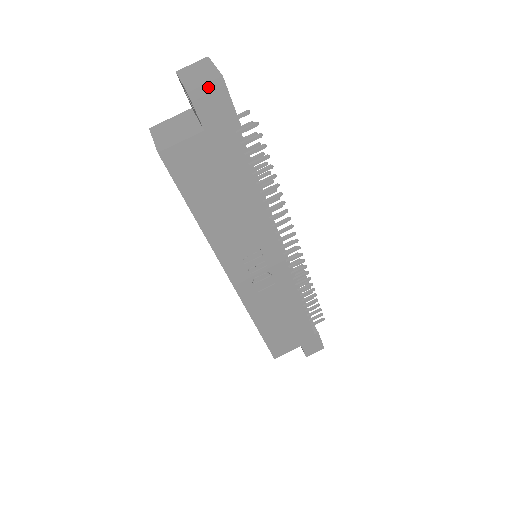
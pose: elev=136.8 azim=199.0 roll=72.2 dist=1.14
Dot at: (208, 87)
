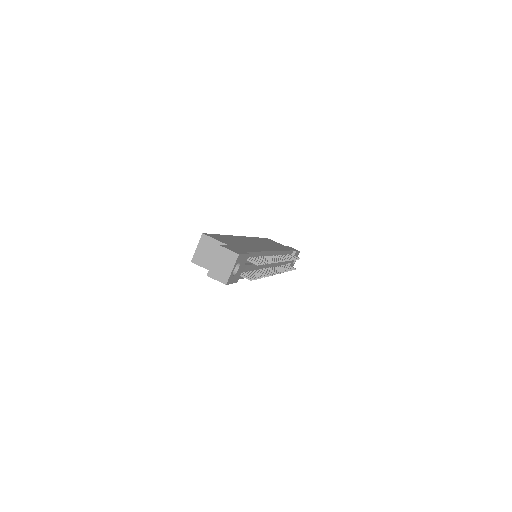
Dot at: (218, 280)
